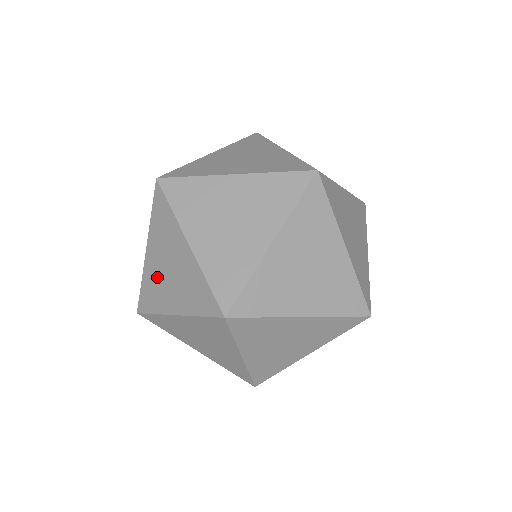
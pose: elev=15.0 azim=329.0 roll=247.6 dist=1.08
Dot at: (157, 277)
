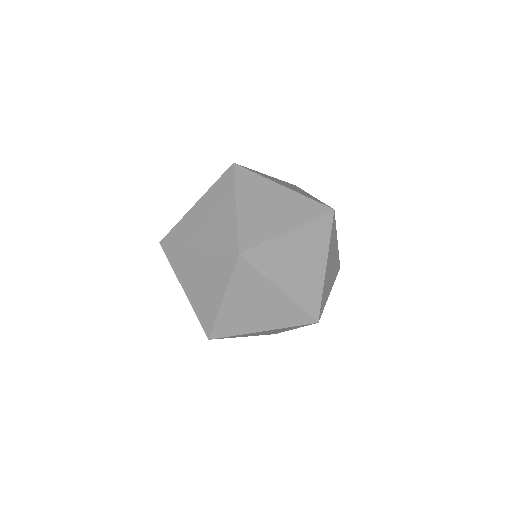
Dot at: (239, 314)
